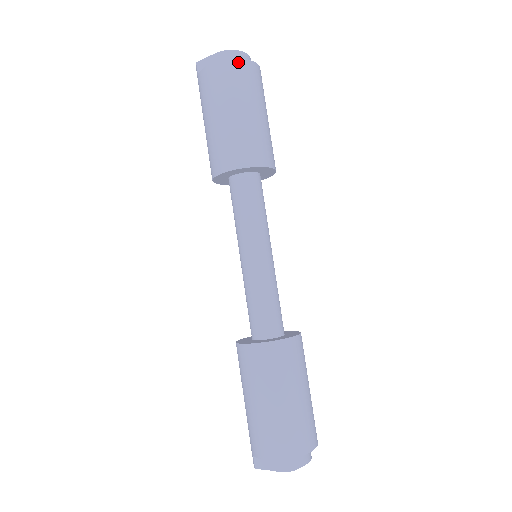
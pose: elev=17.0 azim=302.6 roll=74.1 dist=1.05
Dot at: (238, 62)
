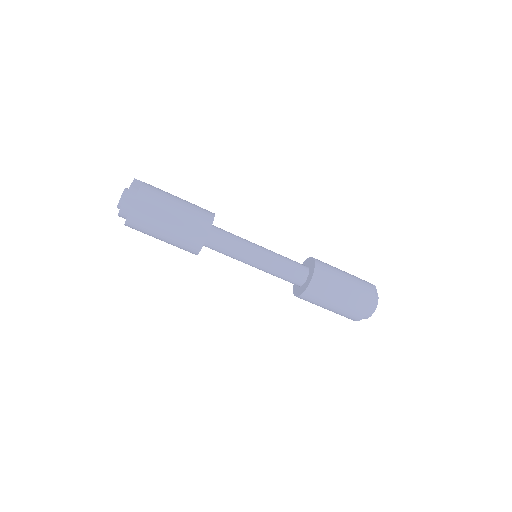
Dot at: occluded
